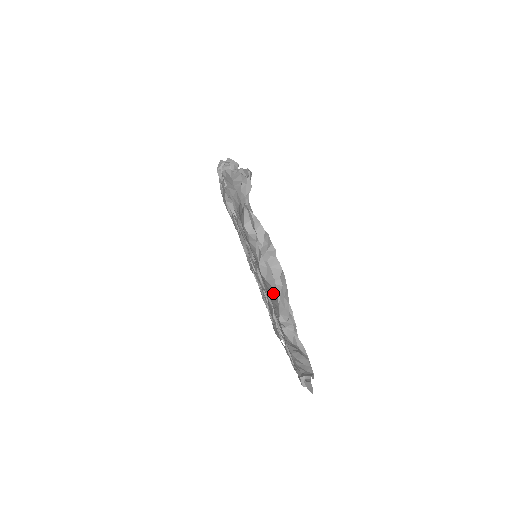
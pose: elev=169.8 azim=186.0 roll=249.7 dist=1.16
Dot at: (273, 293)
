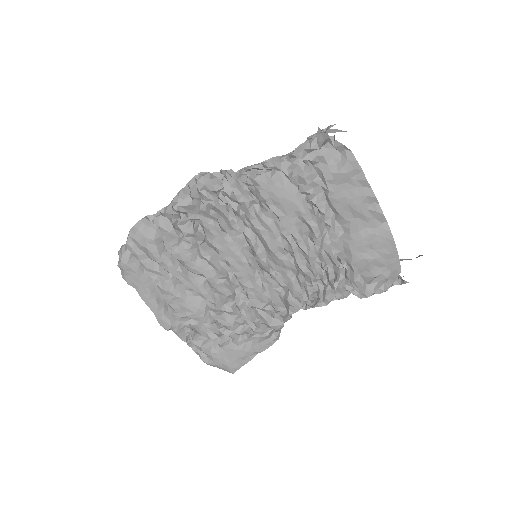
Dot at: (371, 219)
